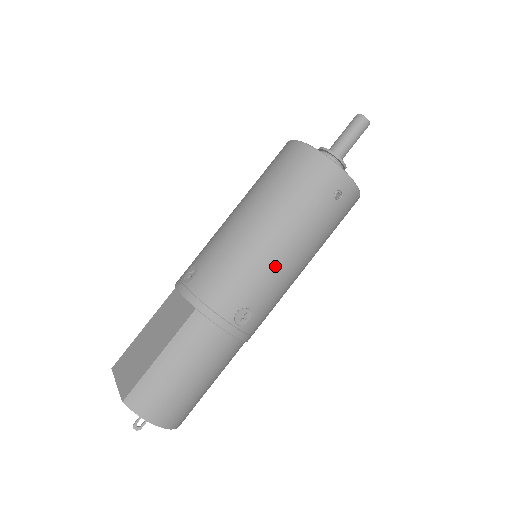
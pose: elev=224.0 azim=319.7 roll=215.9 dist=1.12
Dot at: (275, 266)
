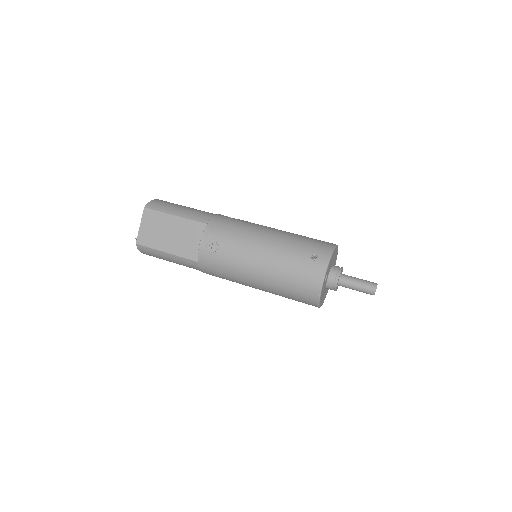
Dot at: (249, 286)
